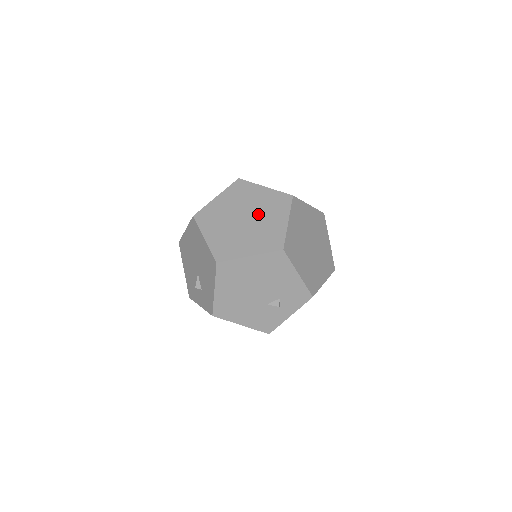
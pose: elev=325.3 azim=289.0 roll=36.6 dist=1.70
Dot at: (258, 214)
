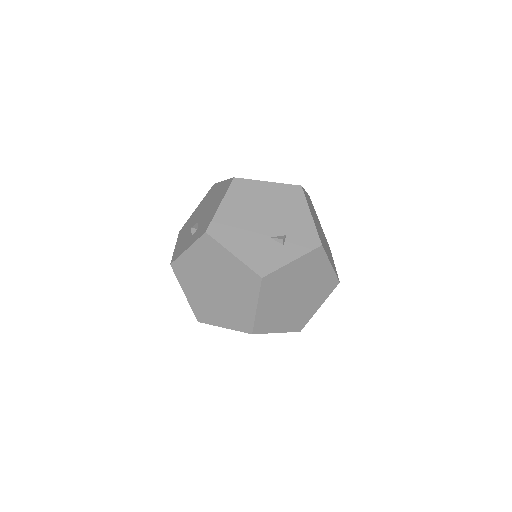
Dot at: occluded
